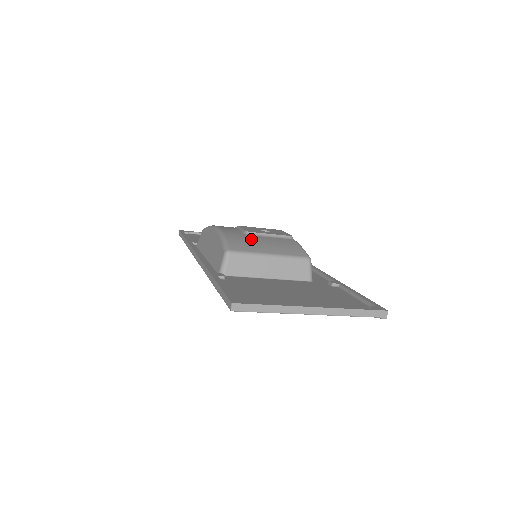
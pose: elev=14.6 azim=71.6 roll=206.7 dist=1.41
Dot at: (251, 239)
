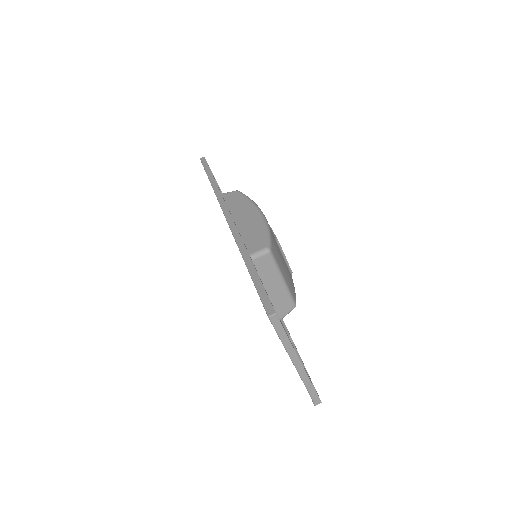
Dot at: (279, 251)
